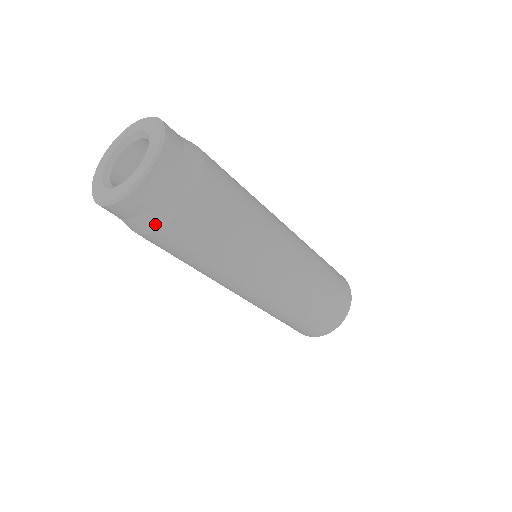
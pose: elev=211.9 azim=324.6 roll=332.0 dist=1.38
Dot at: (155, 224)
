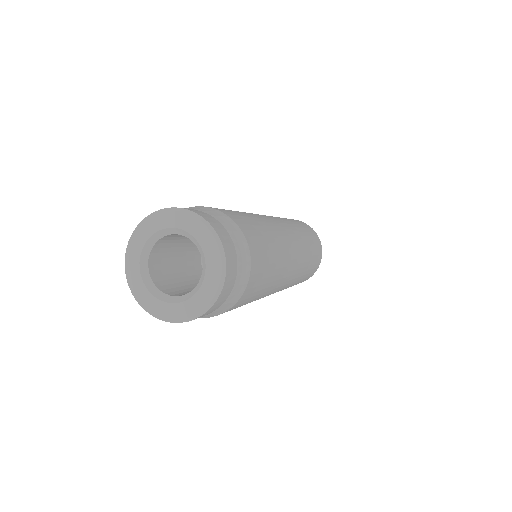
Dot at: occluded
